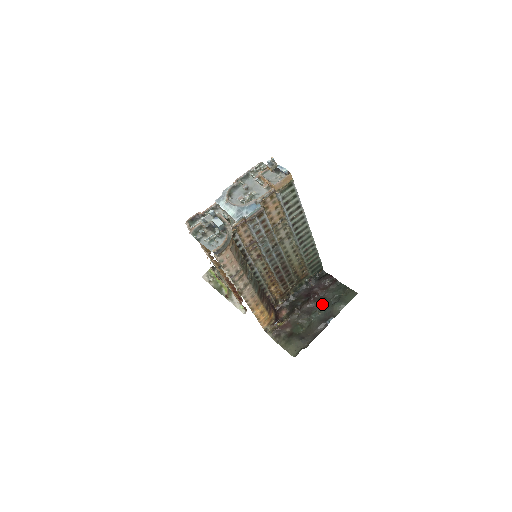
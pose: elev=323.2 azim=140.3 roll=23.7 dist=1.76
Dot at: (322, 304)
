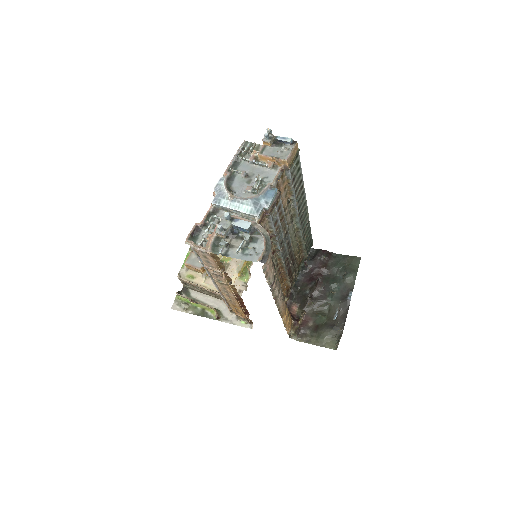
Dot at: (331, 283)
